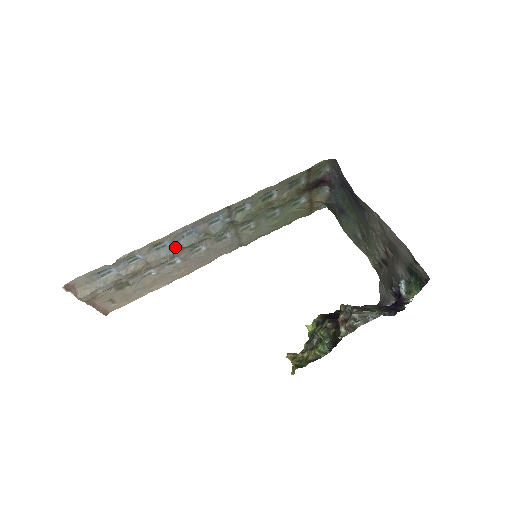
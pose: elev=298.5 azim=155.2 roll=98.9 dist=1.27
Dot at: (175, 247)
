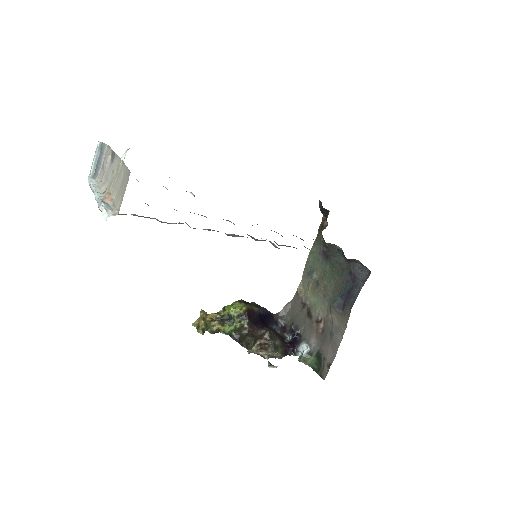
Dot at: occluded
